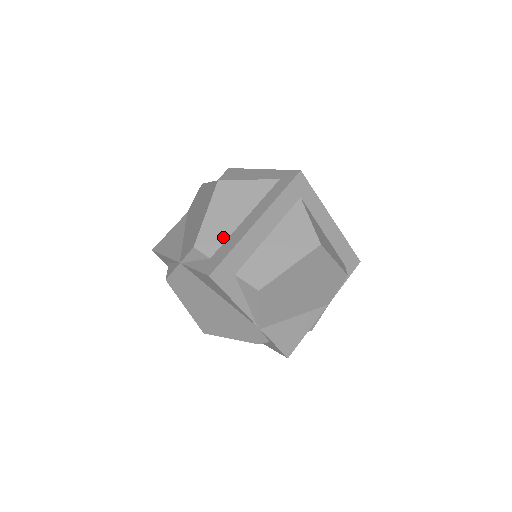
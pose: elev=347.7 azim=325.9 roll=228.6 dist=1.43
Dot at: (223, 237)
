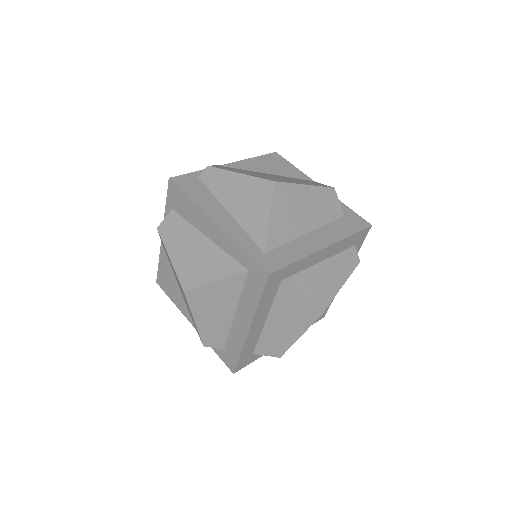
Dot at: (224, 333)
